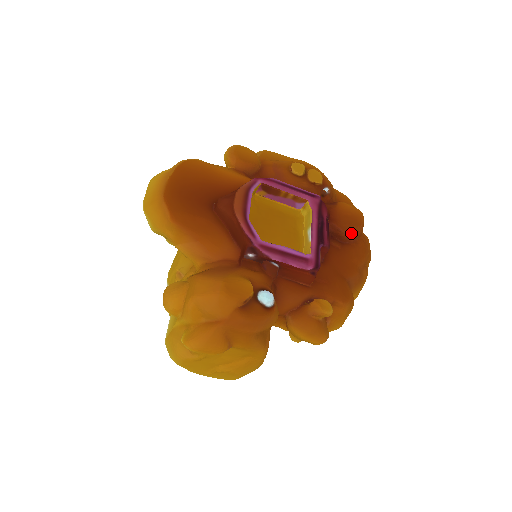
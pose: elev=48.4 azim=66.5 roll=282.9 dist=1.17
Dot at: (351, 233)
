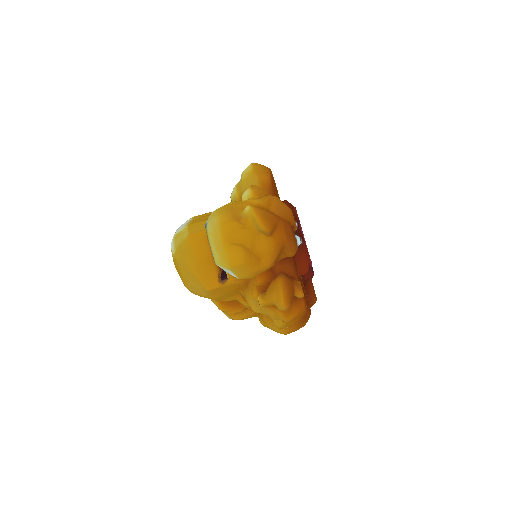
Dot at: (313, 295)
